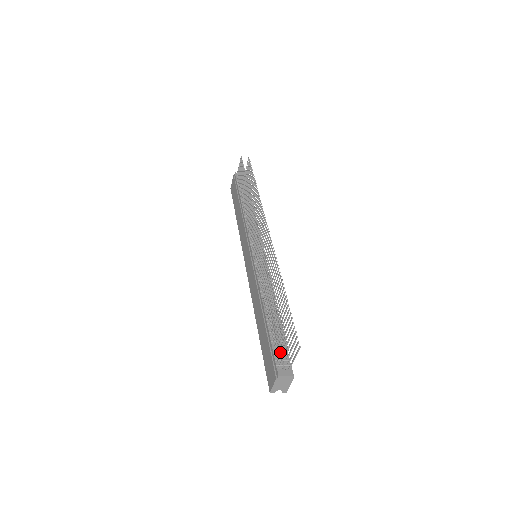
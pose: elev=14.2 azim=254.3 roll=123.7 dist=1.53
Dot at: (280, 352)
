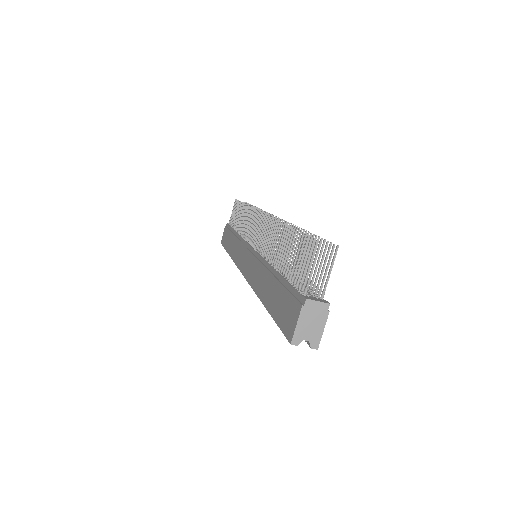
Dot at: occluded
